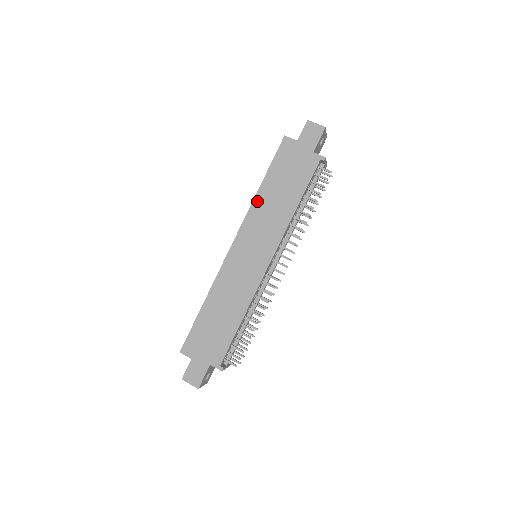
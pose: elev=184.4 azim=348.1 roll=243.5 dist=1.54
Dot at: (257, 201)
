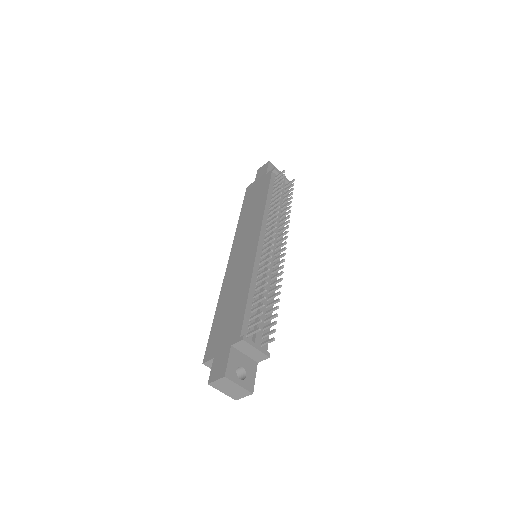
Dot at: (239, 224)
